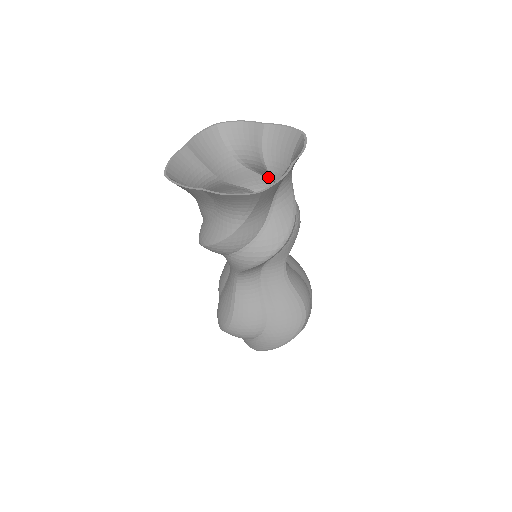
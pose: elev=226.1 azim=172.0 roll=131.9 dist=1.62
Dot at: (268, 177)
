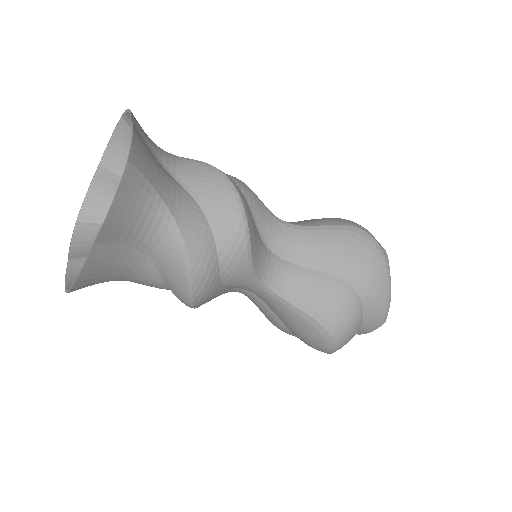
Dot at: occluded
